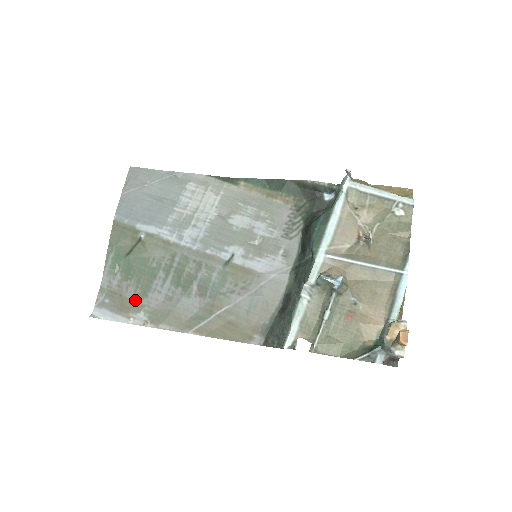
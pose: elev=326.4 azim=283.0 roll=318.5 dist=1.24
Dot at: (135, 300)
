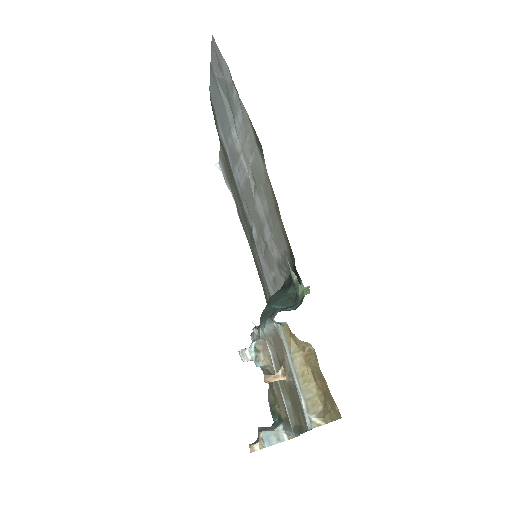
Dot at: (230, 180)
